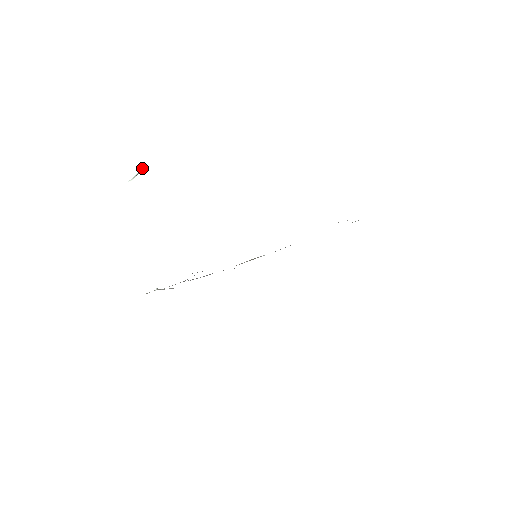
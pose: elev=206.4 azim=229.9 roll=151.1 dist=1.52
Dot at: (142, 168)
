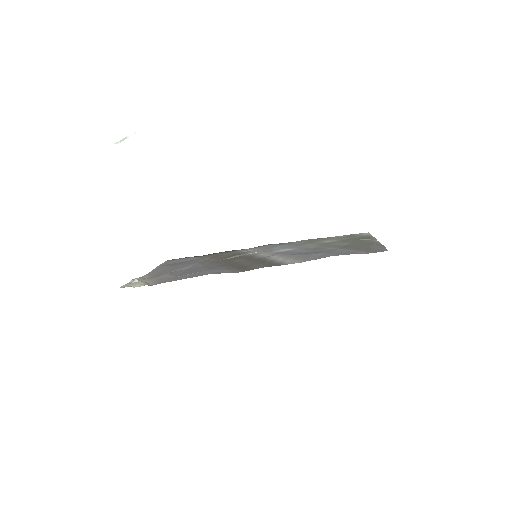
Dot at: (135, 132)
